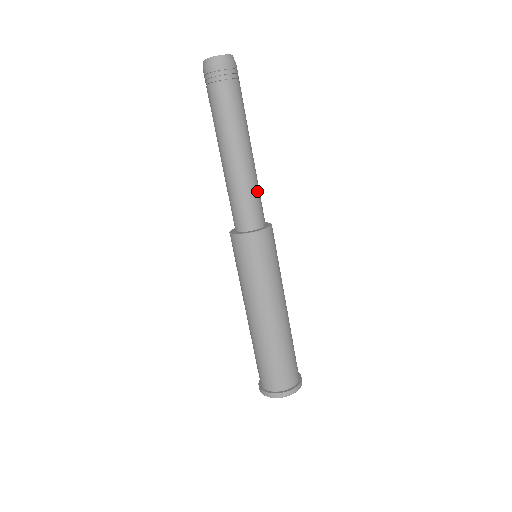
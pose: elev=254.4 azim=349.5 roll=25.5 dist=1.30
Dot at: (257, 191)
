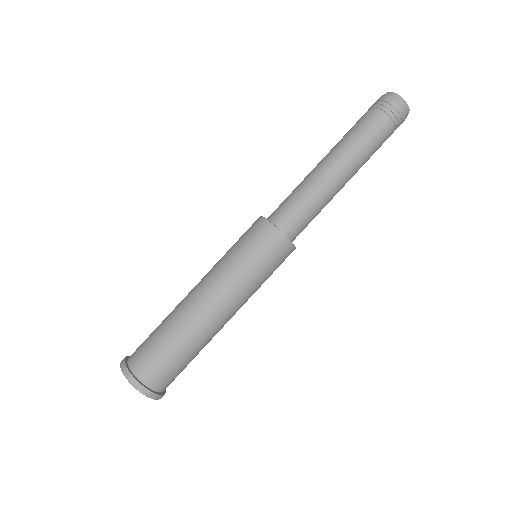
Dot at: (311, 204)
